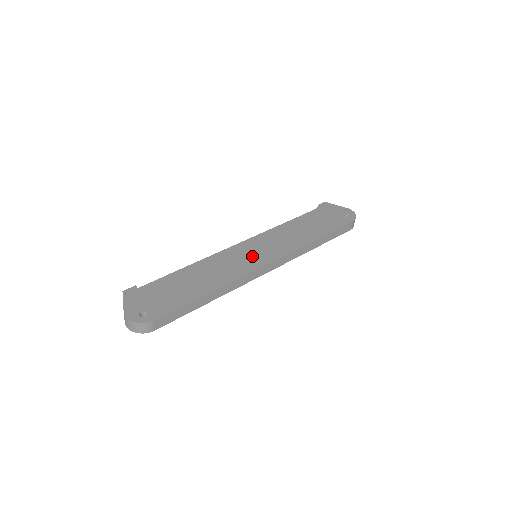
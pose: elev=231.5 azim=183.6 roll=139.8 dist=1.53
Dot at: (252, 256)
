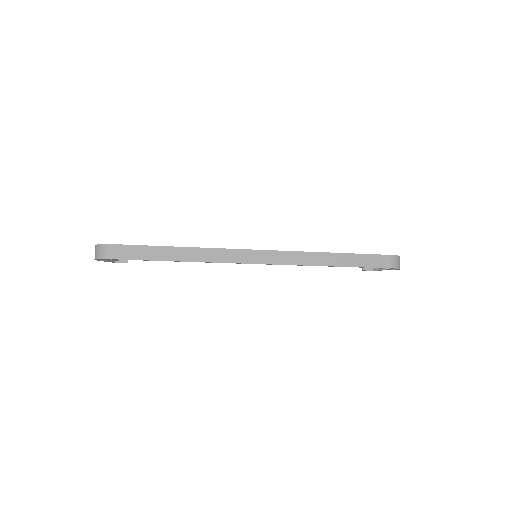
Dot at: occluded
